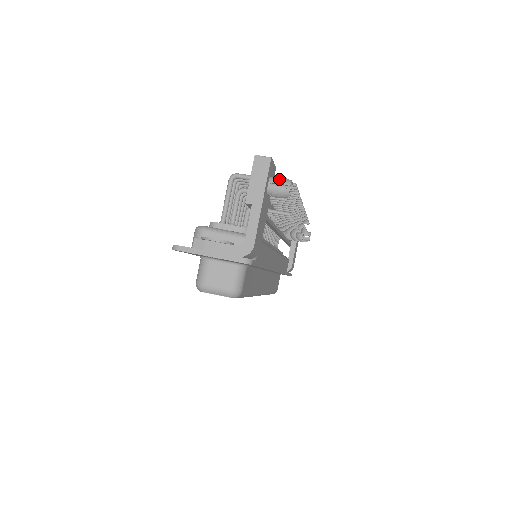
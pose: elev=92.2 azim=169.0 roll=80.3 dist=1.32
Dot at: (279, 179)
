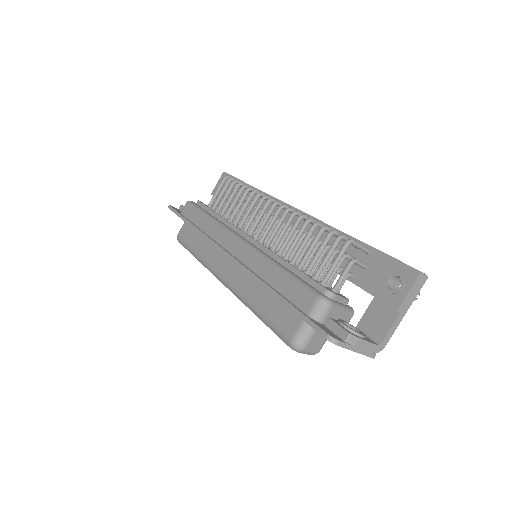
Dot at: occluded
